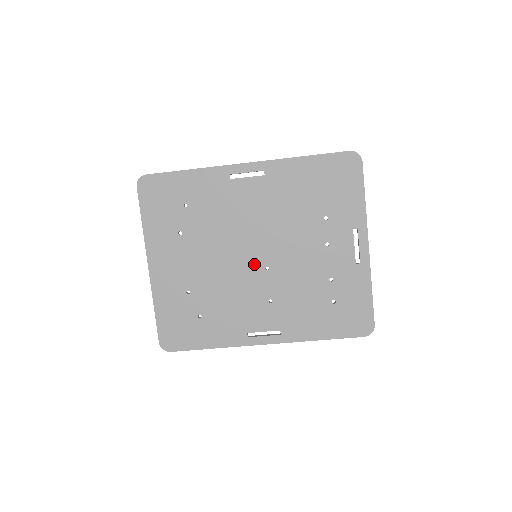
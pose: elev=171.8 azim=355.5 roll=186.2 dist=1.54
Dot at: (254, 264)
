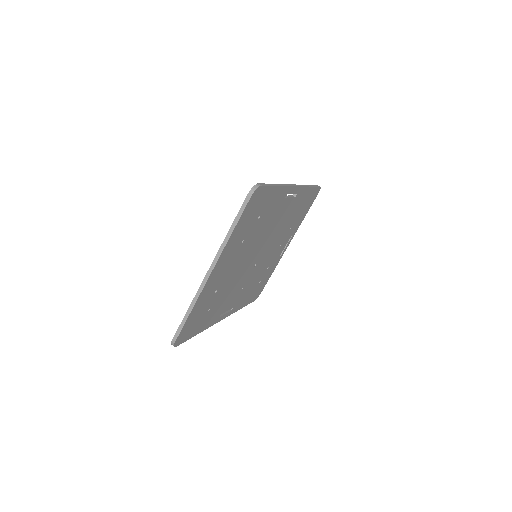
Dot at: (253, 263)
